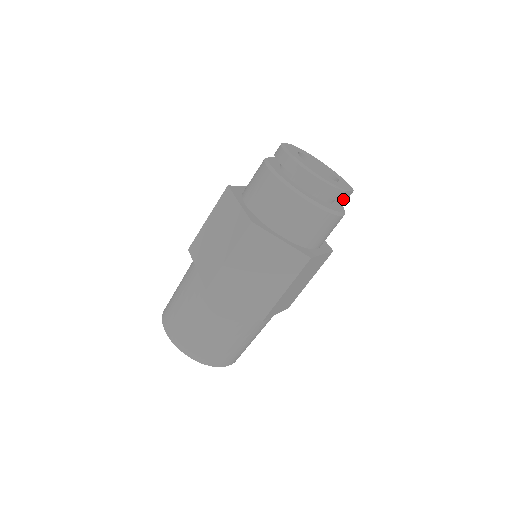
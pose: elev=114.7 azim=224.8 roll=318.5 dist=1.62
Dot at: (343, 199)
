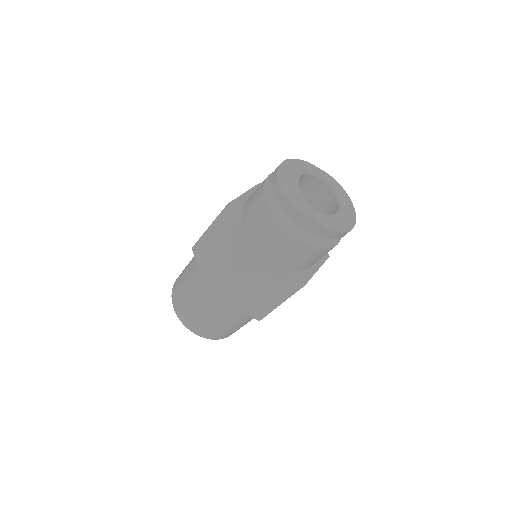
Dot at: (312, 228)
